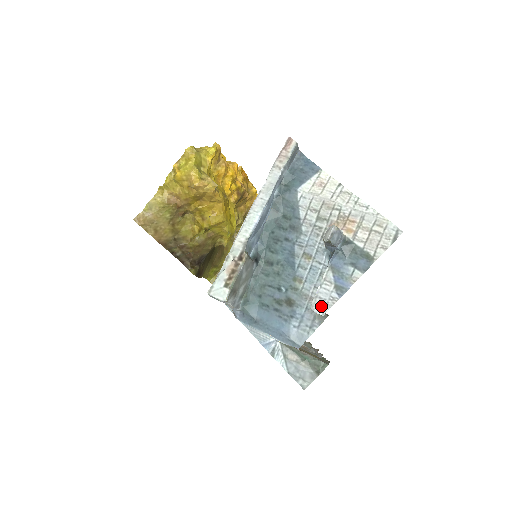
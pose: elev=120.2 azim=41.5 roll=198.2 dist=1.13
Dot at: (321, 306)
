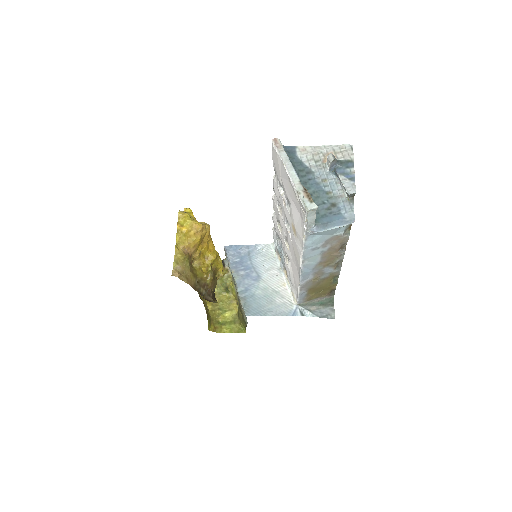
Dot at: (351, 190)
